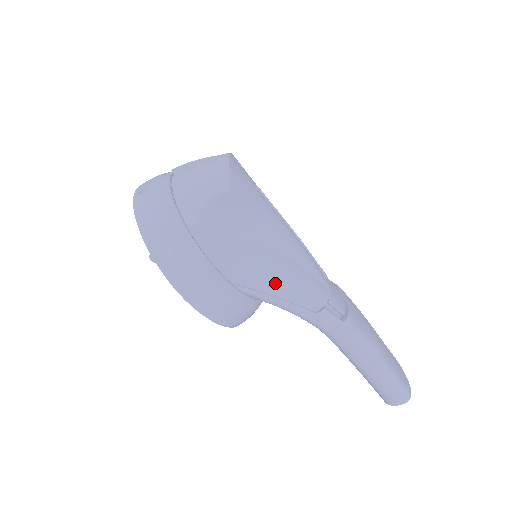
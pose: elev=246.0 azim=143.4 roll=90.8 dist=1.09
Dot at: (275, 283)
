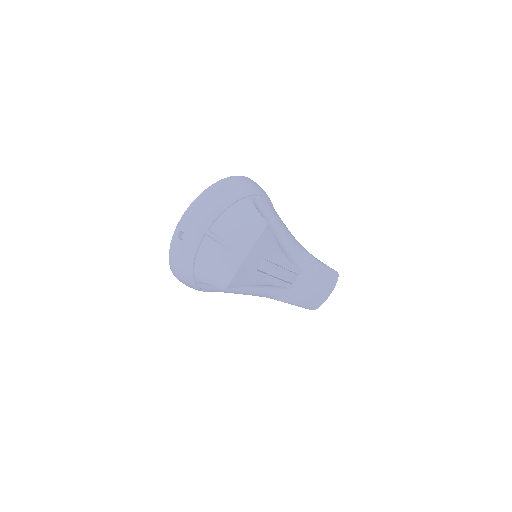
Dot at: occluded
